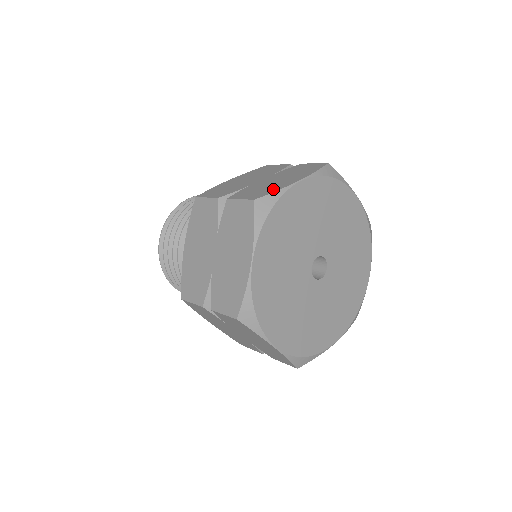
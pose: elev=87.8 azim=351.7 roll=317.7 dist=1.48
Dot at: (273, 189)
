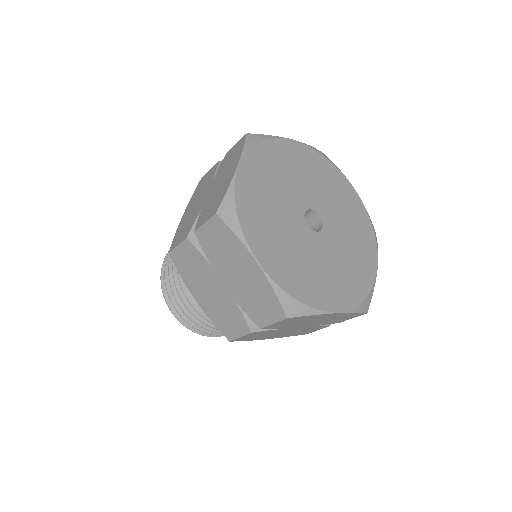
Dot at: (223, 192)
